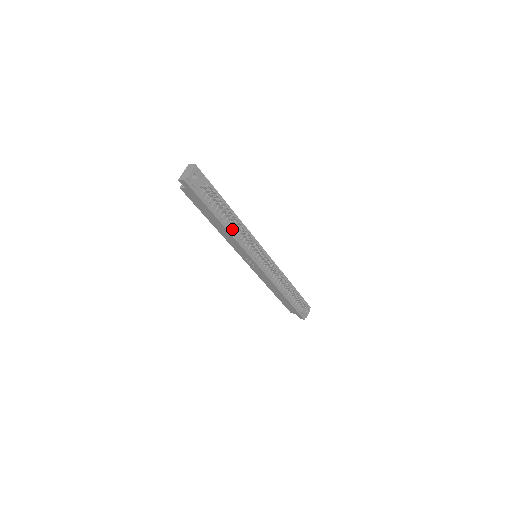
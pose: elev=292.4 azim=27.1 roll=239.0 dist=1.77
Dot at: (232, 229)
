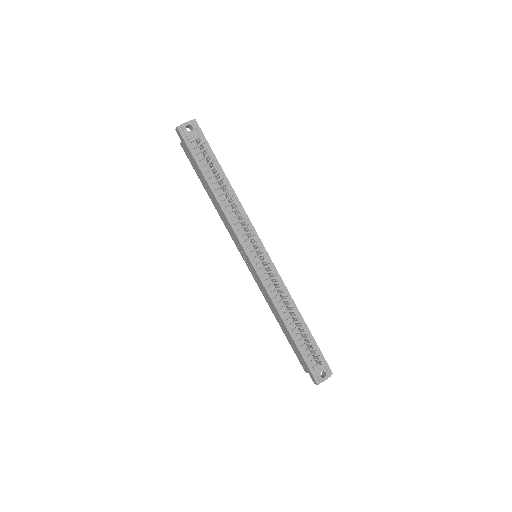
Dot at: (224, 203)
